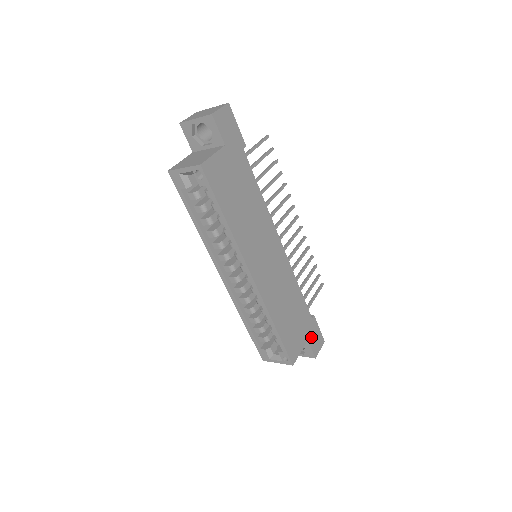
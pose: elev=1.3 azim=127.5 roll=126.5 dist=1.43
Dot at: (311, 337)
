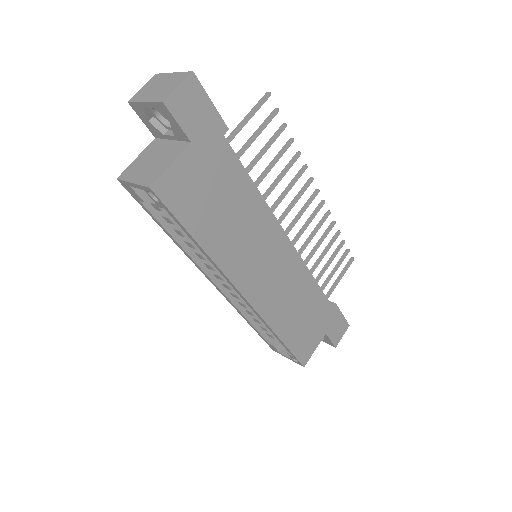
Dot at: (331, 328)
